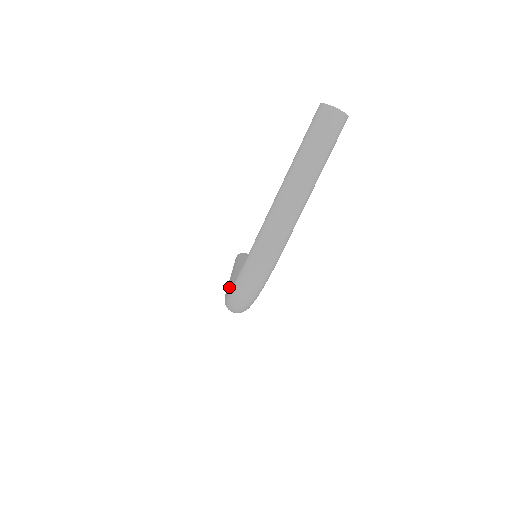
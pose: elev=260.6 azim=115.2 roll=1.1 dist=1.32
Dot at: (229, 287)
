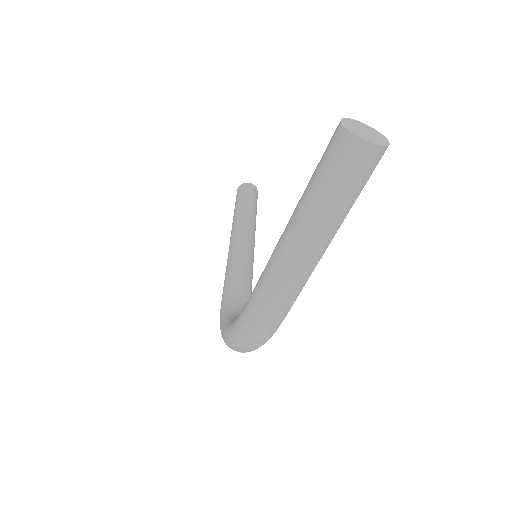
Dot at: (225, 293)
